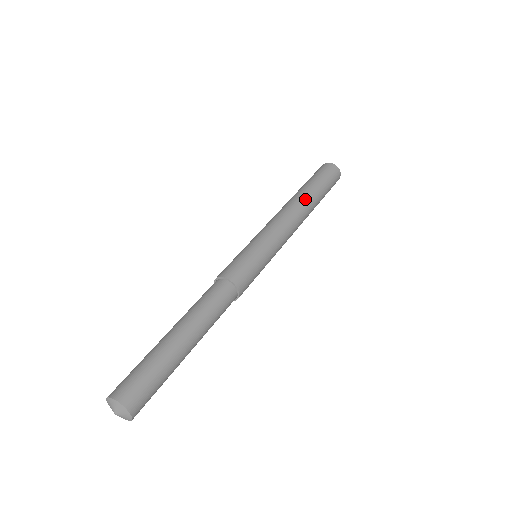
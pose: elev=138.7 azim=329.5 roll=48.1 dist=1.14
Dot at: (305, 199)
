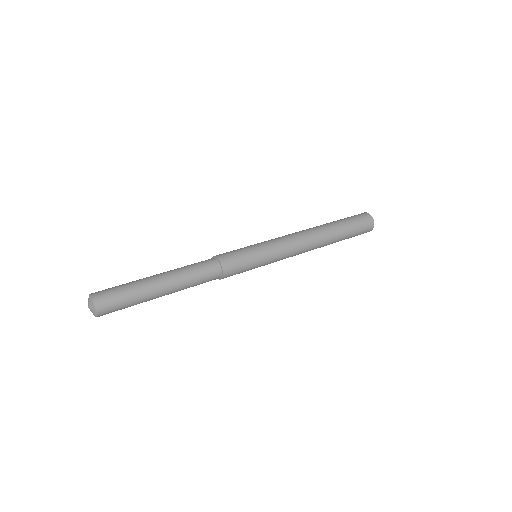
Dot at: (323, 230)
